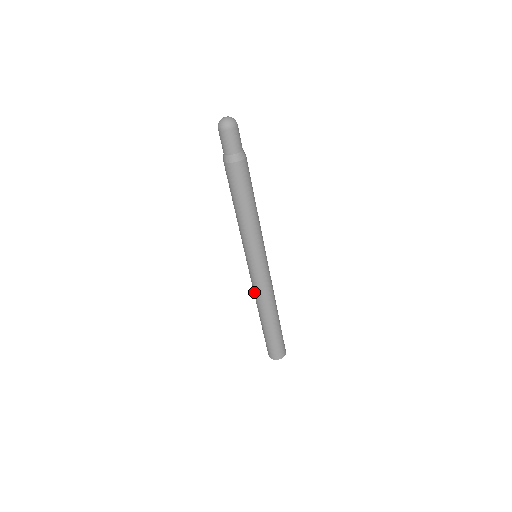
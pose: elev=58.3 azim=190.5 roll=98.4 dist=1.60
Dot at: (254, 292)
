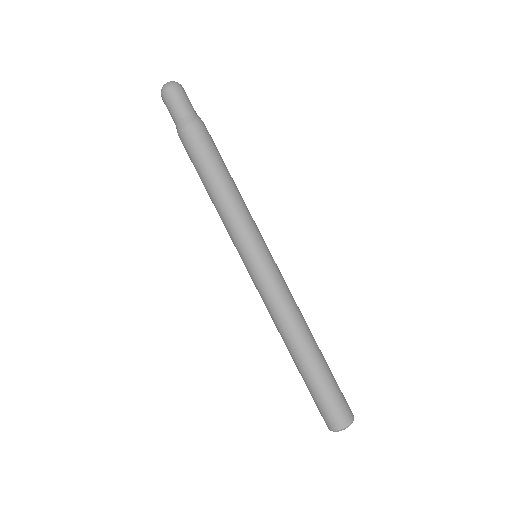
Dot at: occluded
